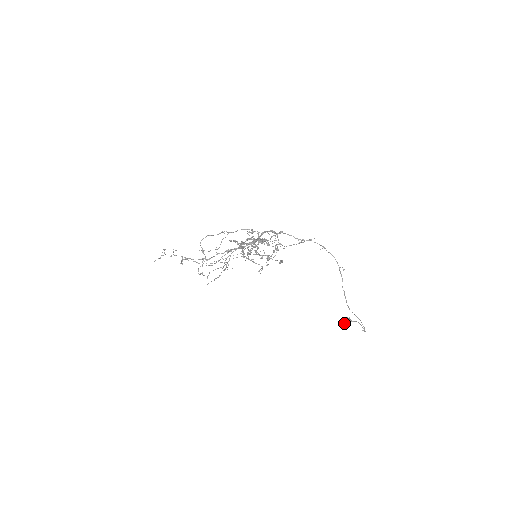
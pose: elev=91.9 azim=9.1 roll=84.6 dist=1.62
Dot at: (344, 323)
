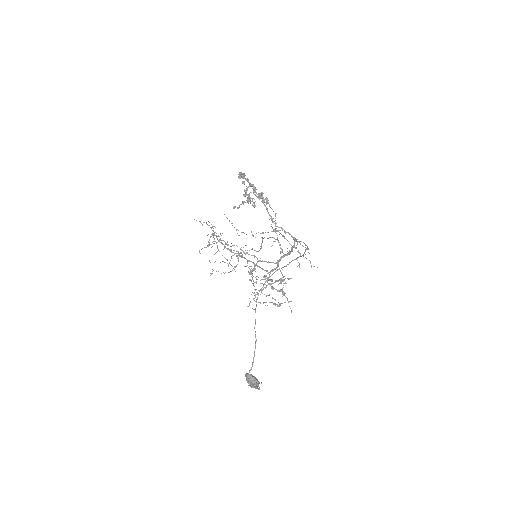
Dot at: (246, 374)
